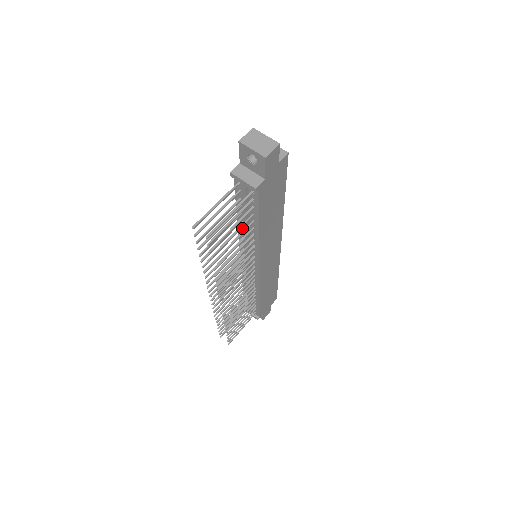
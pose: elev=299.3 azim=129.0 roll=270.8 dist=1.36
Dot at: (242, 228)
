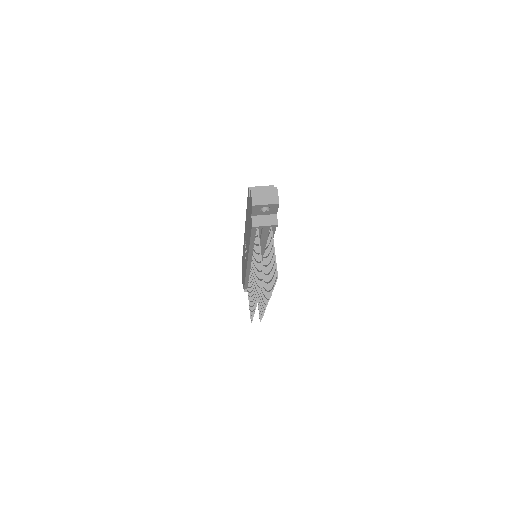
Dot at: occluded
